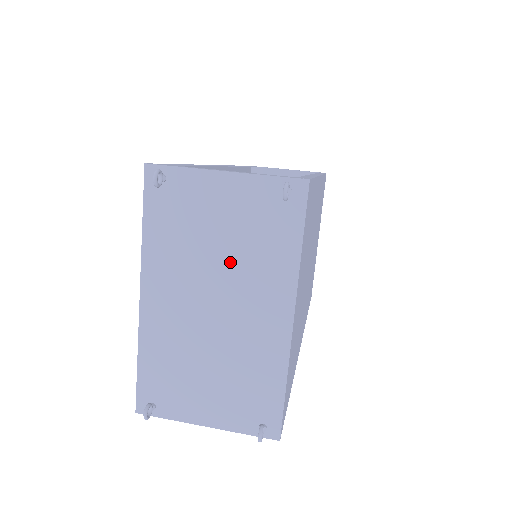
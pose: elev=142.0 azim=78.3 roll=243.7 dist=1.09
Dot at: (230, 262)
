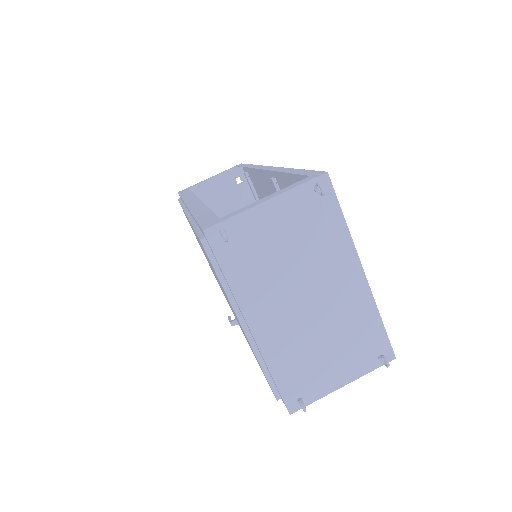
Dot at: (303, 262)
